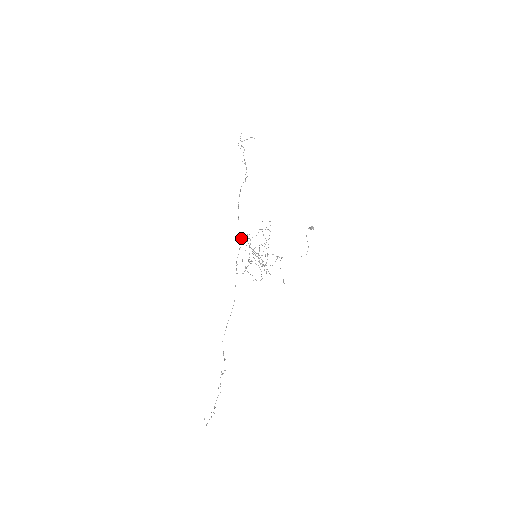
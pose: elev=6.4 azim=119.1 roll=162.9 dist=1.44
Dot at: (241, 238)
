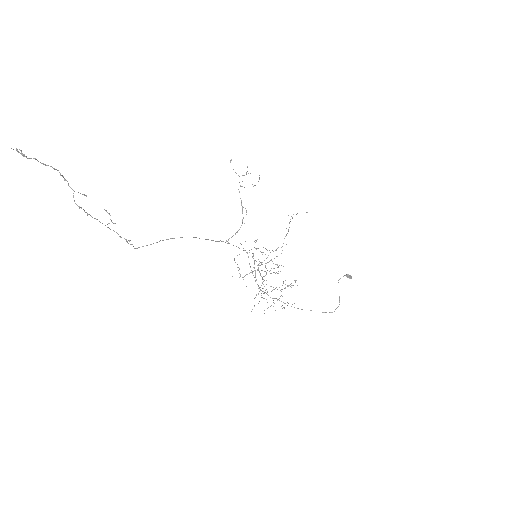
Dot at: occluded
